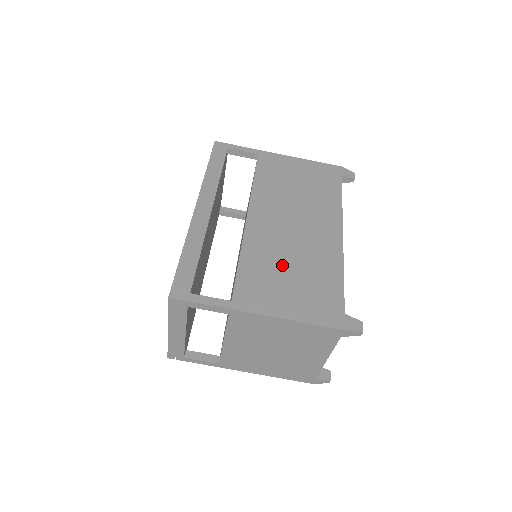
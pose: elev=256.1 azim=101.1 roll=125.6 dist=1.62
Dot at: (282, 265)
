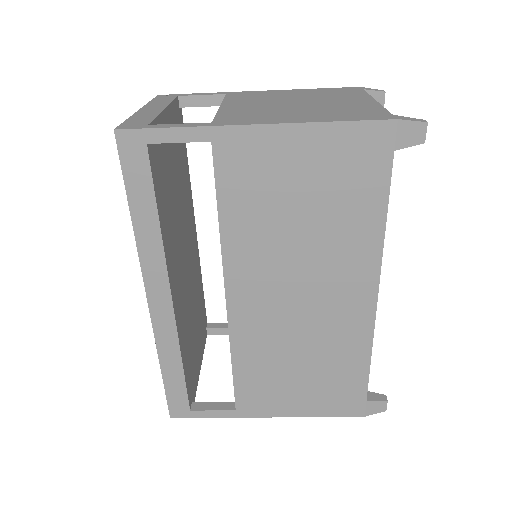
Dot at: (287, 361)
